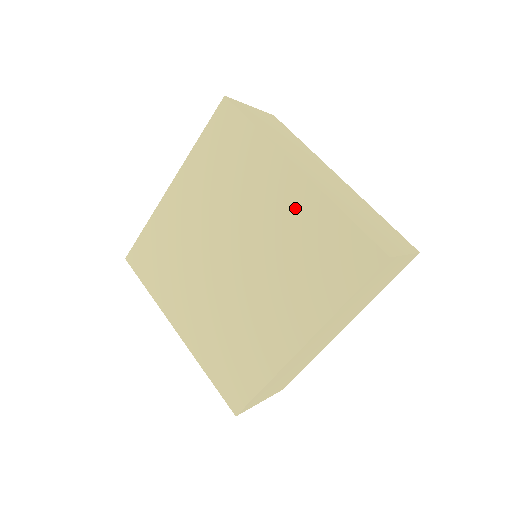
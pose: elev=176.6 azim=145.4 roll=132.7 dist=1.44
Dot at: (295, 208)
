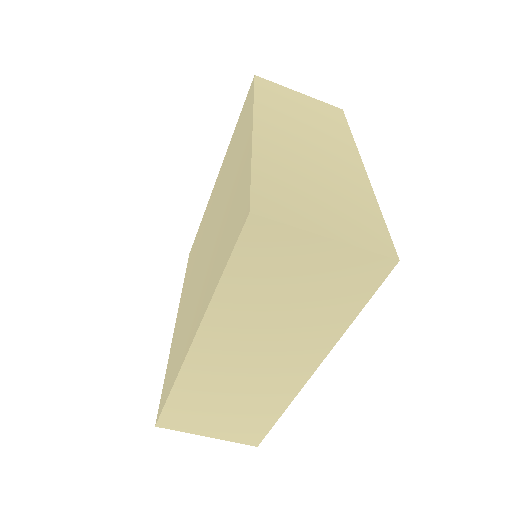
Dot at: occluded
